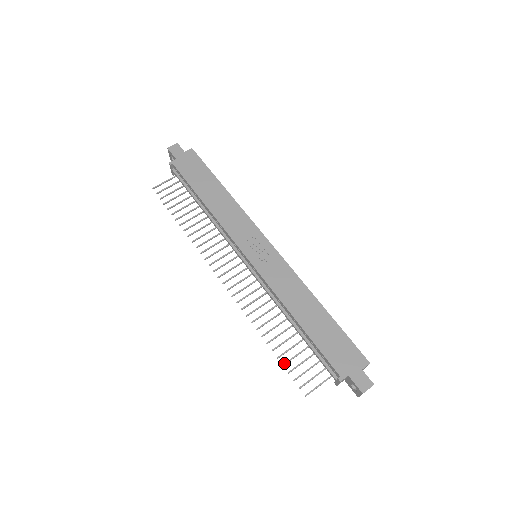
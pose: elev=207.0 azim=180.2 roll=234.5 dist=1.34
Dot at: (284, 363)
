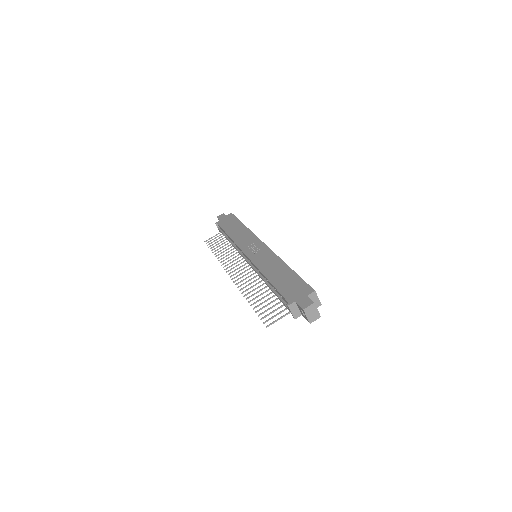
Dot at: (256, 311)
